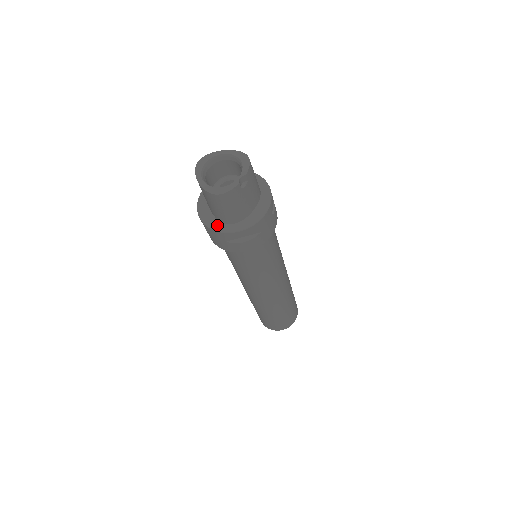
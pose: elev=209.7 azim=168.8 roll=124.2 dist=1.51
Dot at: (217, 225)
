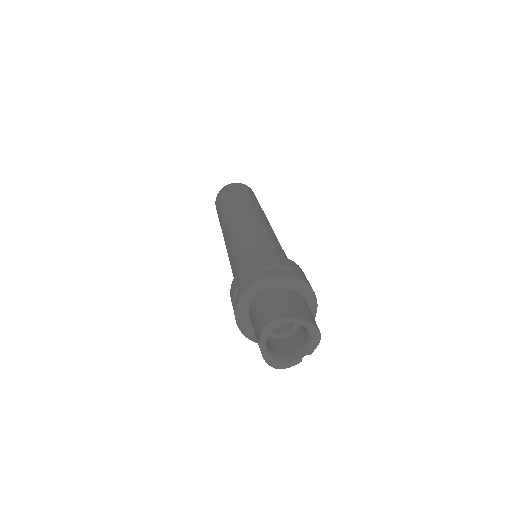
Dot at: (253, 335)
